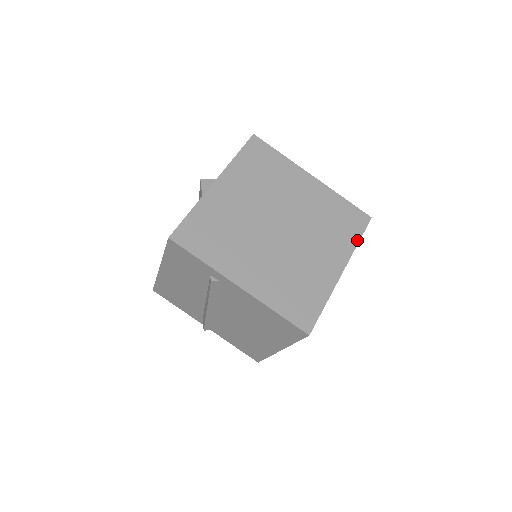
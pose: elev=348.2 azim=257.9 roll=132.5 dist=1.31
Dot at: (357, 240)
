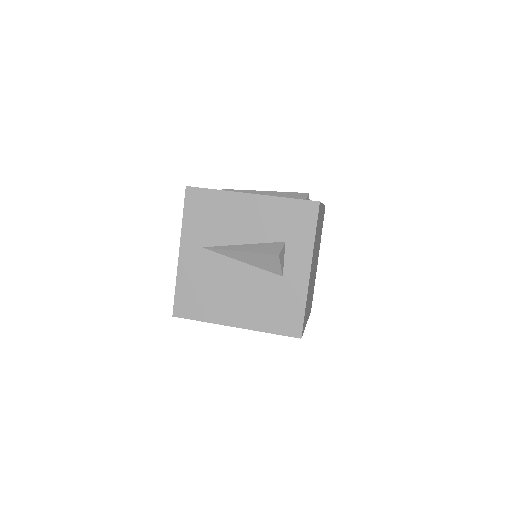
Dot at: occluded
